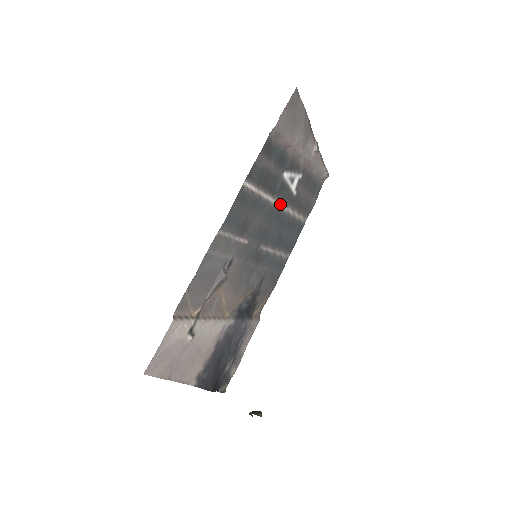
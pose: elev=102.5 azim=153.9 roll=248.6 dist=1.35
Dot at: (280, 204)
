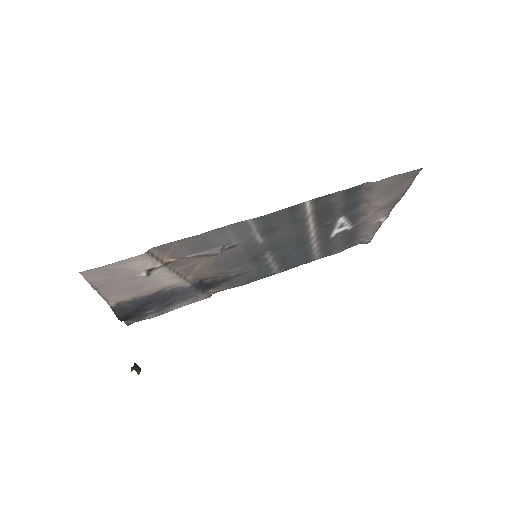
Dot at: (314, 235)
